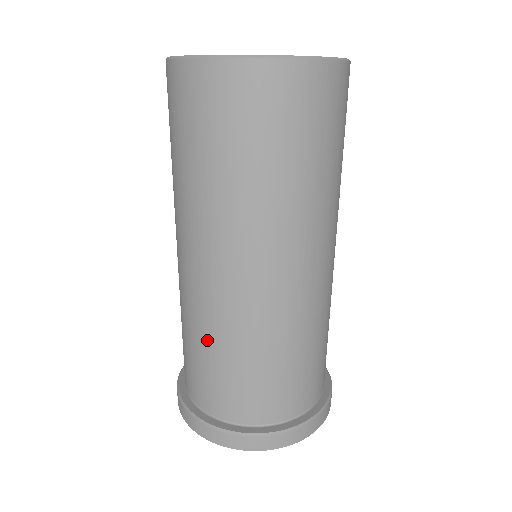
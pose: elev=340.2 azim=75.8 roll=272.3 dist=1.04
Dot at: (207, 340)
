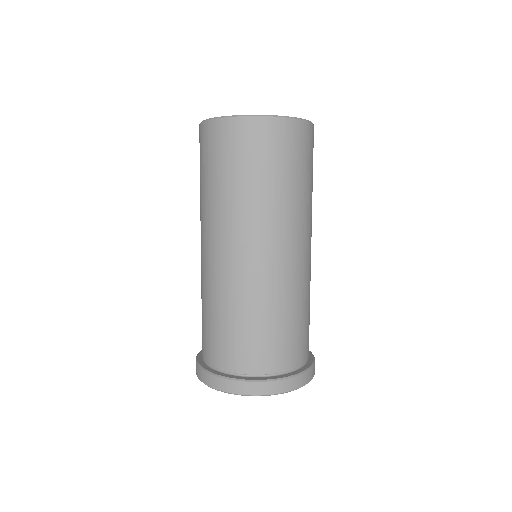
Dot at: (275, 309)
